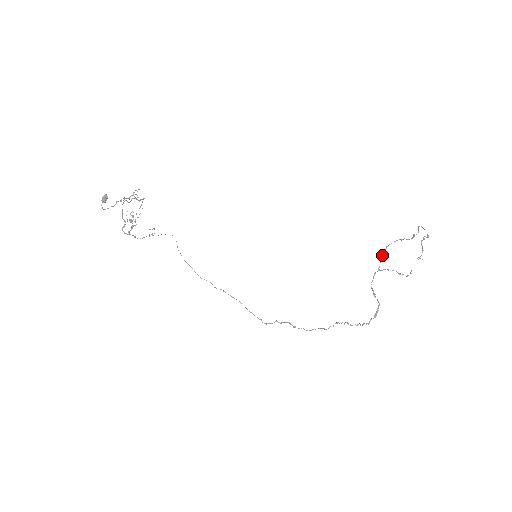
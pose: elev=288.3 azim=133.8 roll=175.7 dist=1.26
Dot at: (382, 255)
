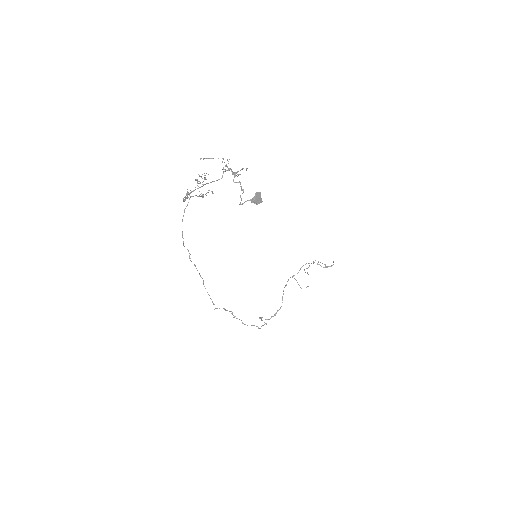
Dot at: occluded
